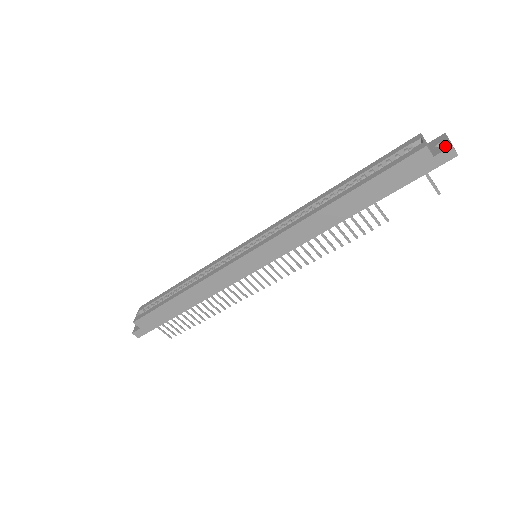
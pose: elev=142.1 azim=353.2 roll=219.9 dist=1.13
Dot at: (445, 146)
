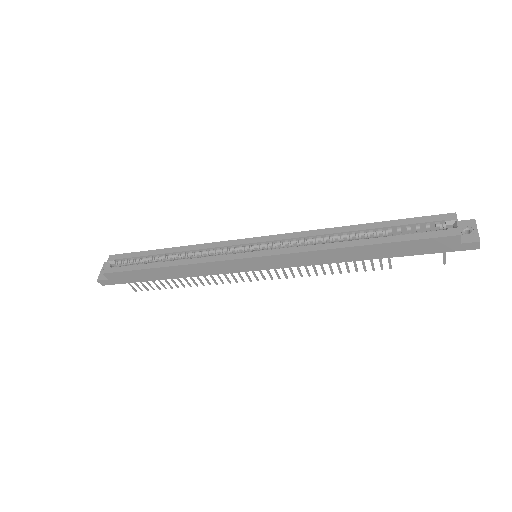
Dot at: (473, 237)
